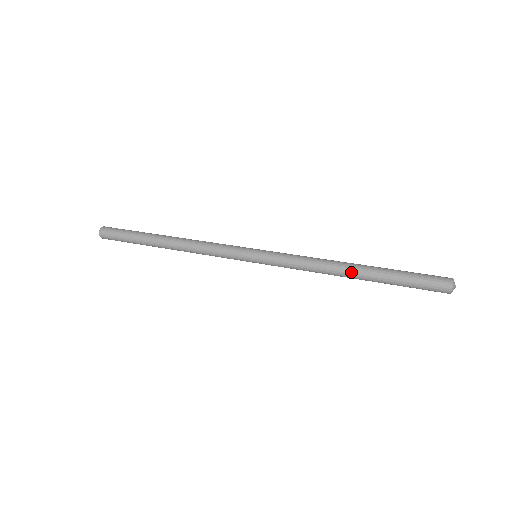
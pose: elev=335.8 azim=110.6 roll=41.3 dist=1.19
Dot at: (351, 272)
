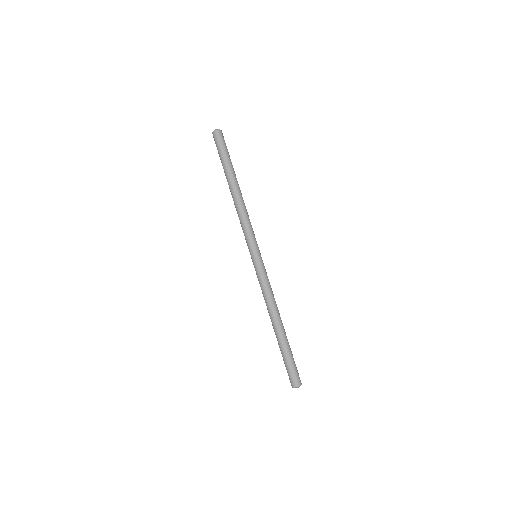
Dot at: (275, 324)
